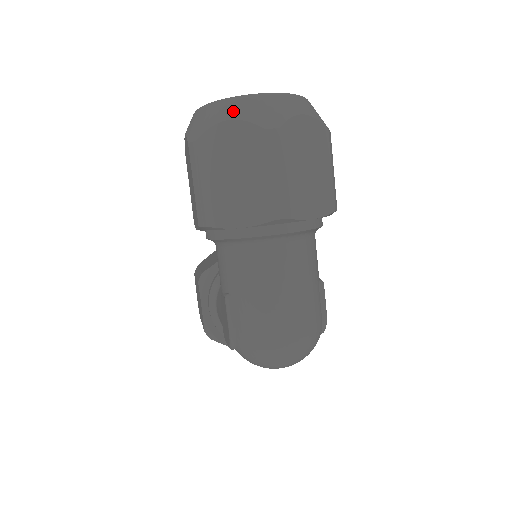
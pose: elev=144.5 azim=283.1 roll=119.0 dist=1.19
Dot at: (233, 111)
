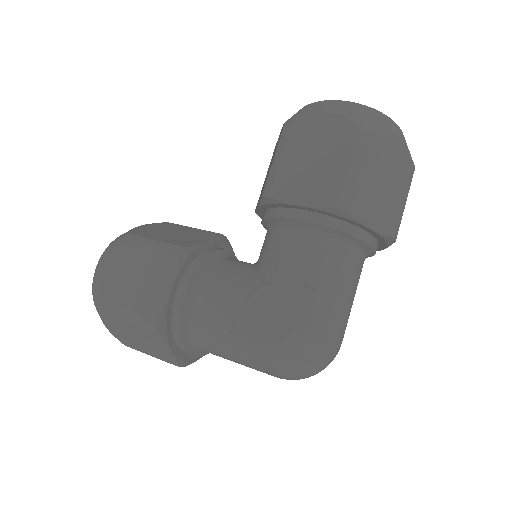
Dot at: (398, 132)
